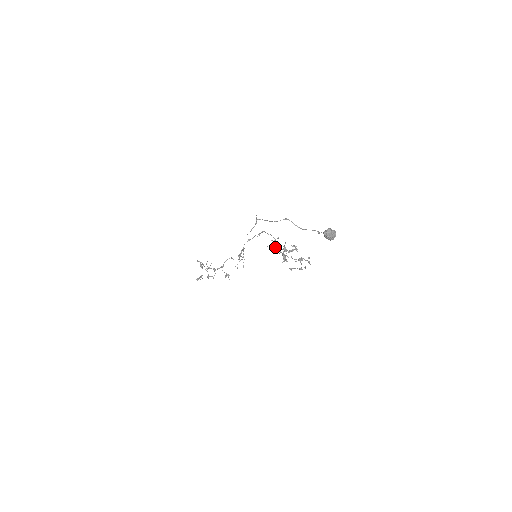
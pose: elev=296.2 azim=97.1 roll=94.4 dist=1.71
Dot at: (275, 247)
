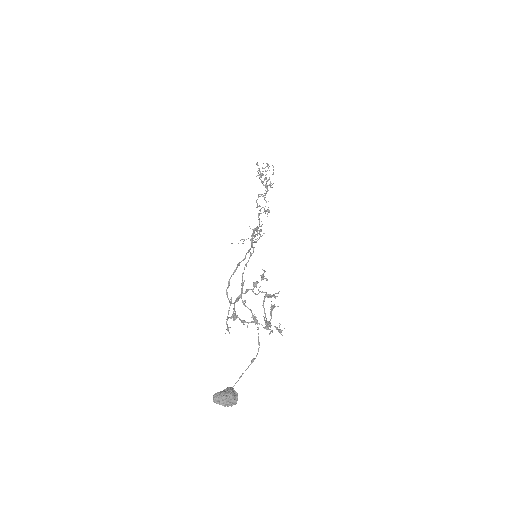
Dot at: (250, 289)
